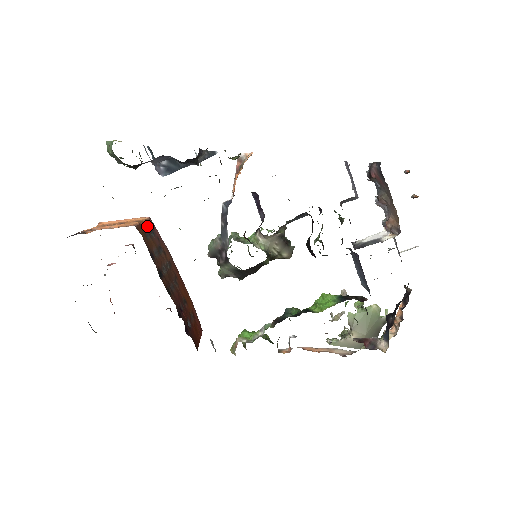
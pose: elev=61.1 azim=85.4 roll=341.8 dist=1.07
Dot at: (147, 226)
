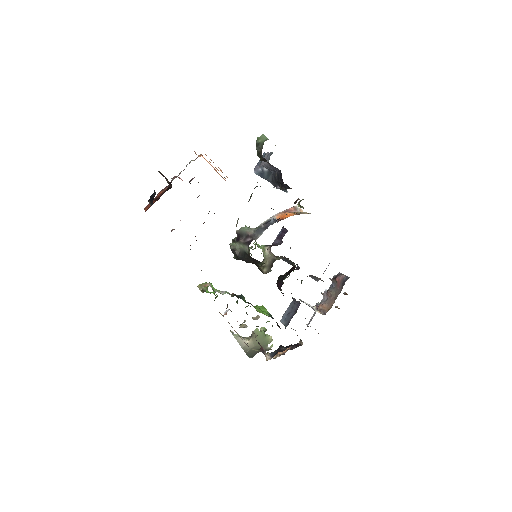
Dot at: occluded
